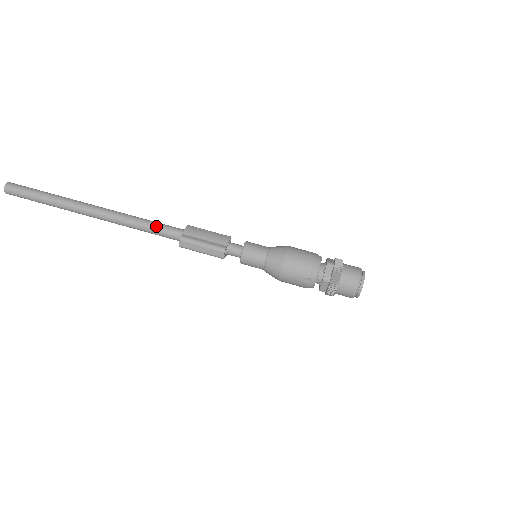
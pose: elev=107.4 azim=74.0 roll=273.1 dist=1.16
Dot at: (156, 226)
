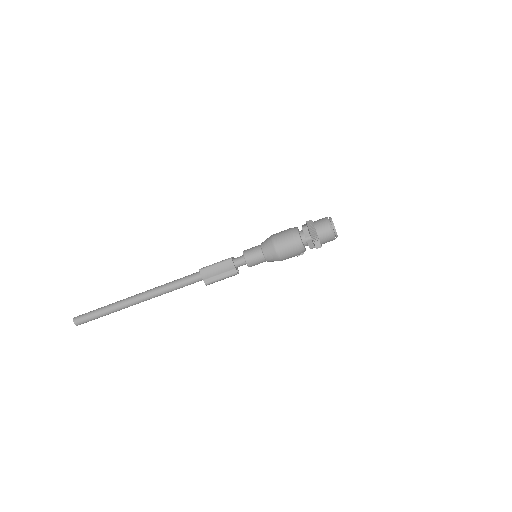
Dot at: (183, 285)
